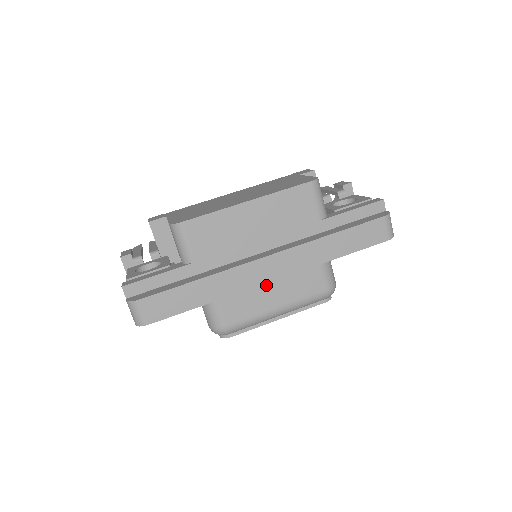
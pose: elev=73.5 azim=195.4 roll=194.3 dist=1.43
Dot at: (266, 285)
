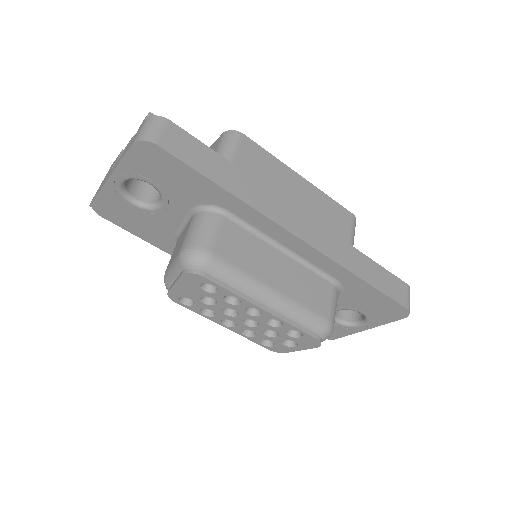
Dot at: (276, 255)
